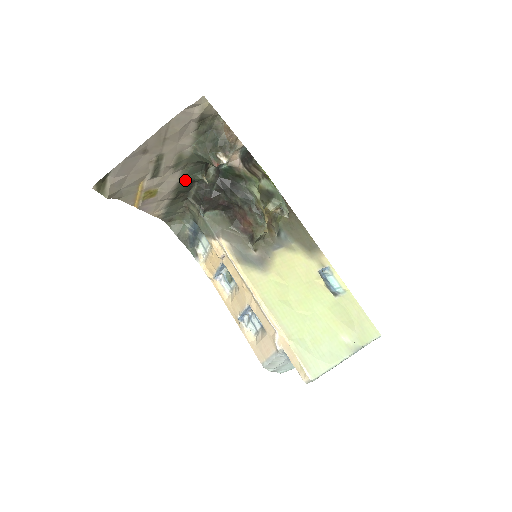
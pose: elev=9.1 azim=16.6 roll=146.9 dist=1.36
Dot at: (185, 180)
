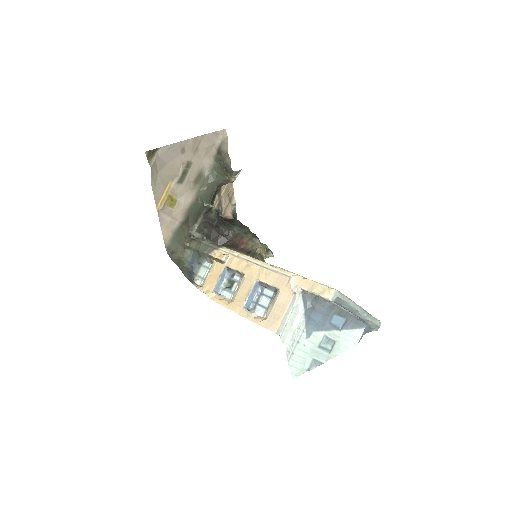
Dot at: (197, 202)
